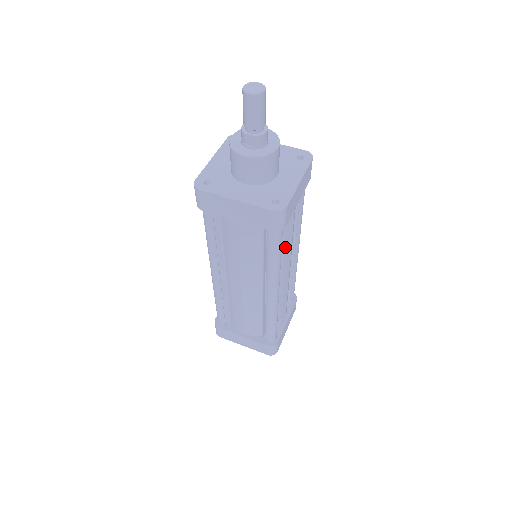
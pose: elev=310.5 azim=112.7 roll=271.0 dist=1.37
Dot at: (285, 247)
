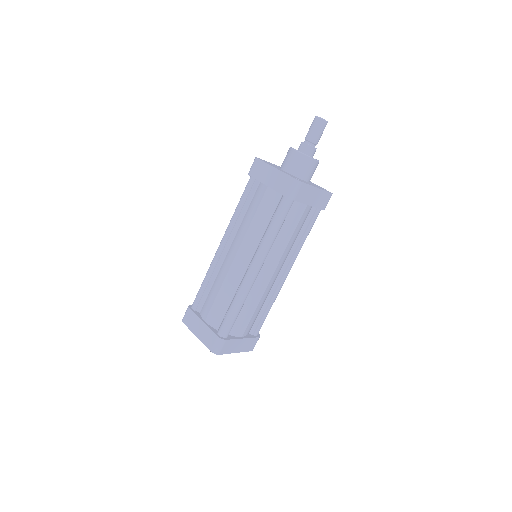
Dot at: (283, 239)
